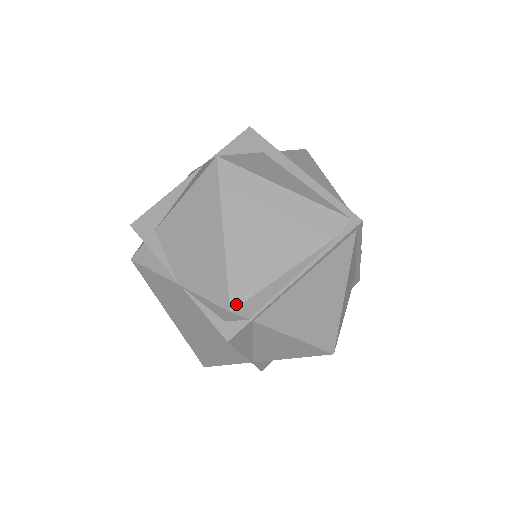
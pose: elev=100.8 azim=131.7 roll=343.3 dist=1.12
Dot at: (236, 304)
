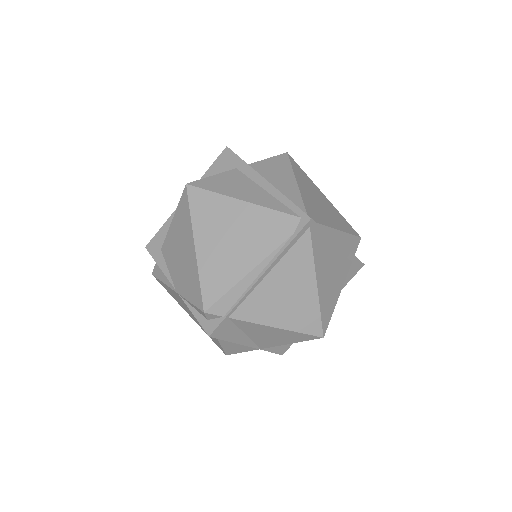
Dot at: (208, 306)
